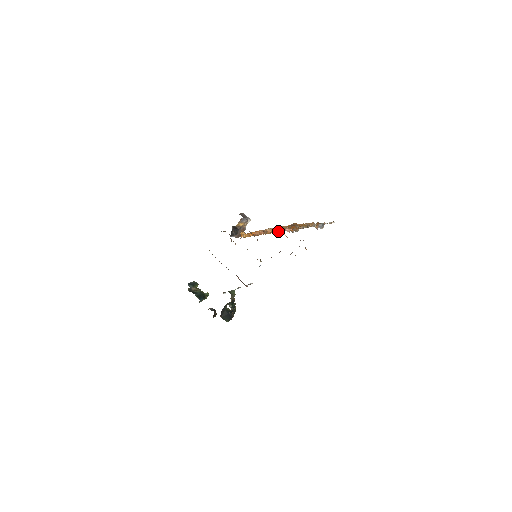
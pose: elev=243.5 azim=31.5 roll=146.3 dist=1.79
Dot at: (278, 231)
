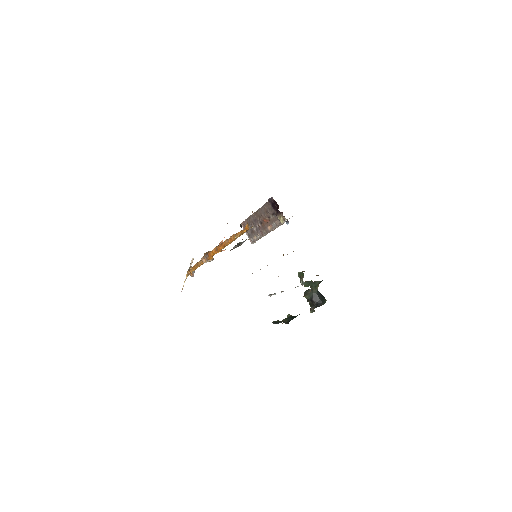
Dot at: occluded
